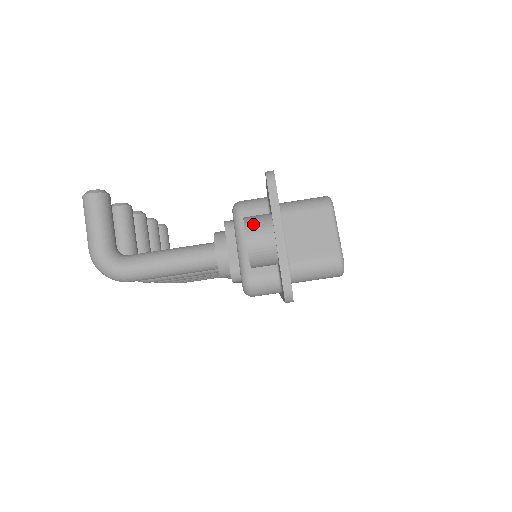
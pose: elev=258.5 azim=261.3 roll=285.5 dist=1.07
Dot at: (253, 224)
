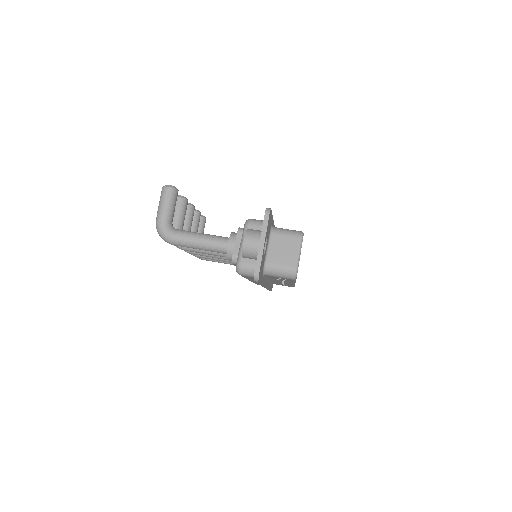
Dot at: (251, 234)
